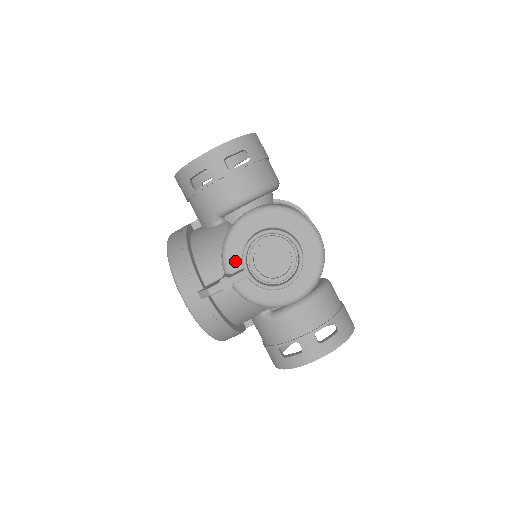
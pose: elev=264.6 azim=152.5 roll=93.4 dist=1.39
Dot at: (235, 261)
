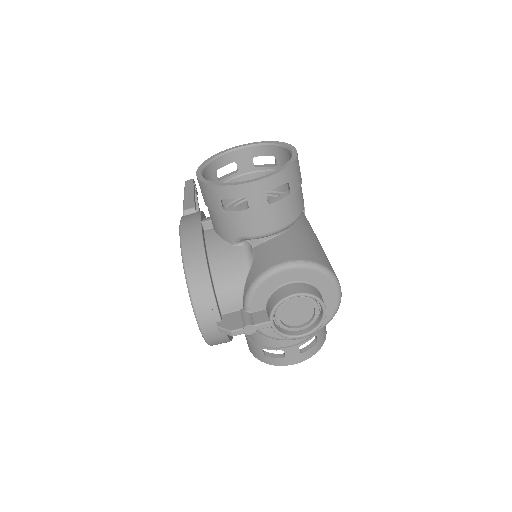
Dot at: (259, 303)
